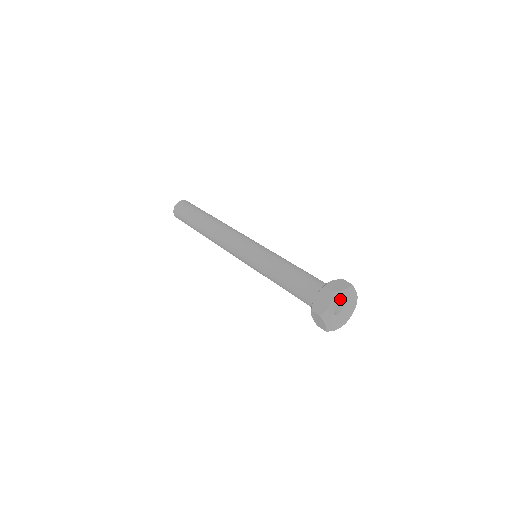
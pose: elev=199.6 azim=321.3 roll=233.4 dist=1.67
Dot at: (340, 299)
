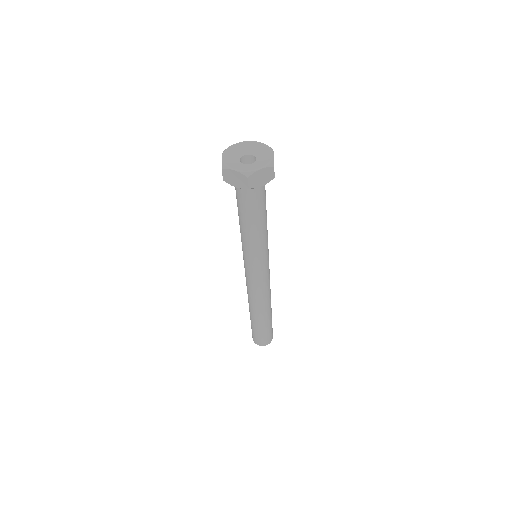
Dot at: (240, 154)
